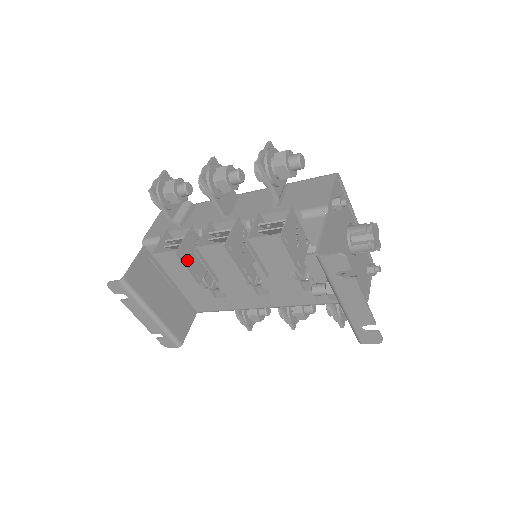
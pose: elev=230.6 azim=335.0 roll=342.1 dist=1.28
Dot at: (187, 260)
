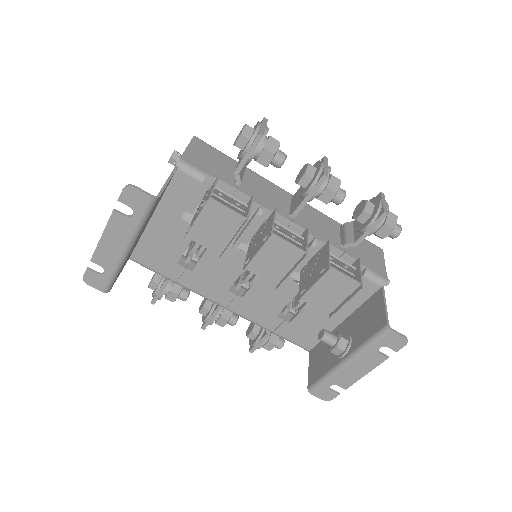
Dot at: occluded
